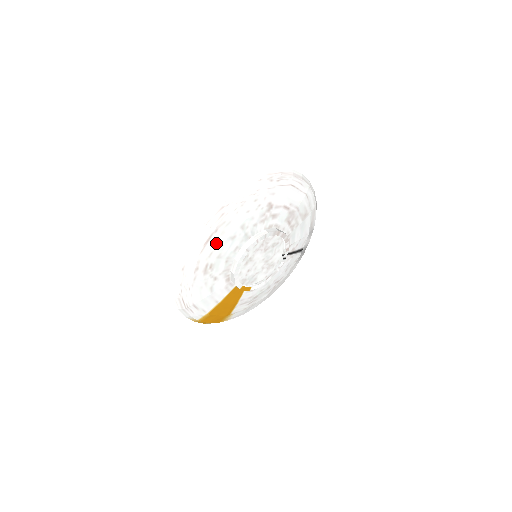
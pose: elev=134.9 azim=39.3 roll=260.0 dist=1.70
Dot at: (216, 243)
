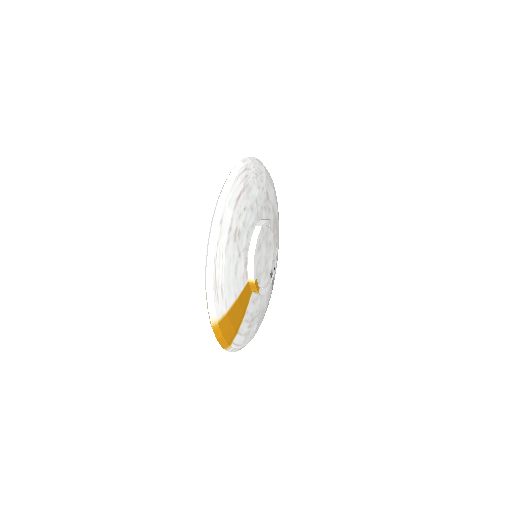
Dot at: (243, 205)
